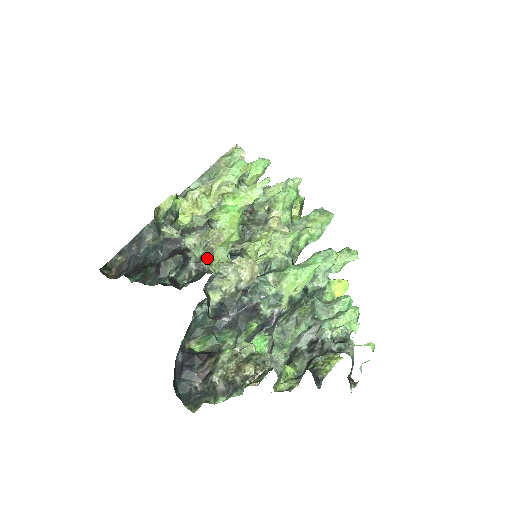
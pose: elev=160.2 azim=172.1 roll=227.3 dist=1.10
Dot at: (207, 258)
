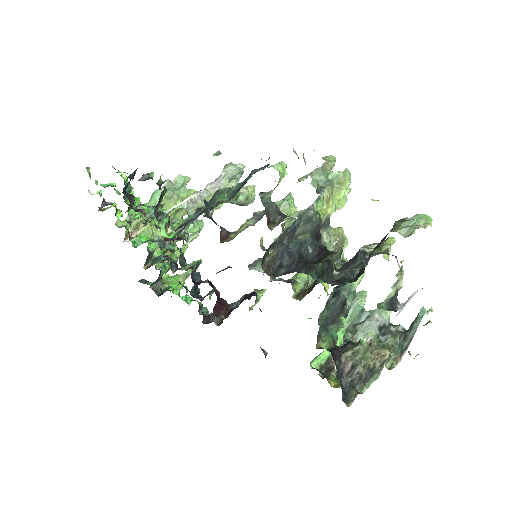
Dot at: occluded
